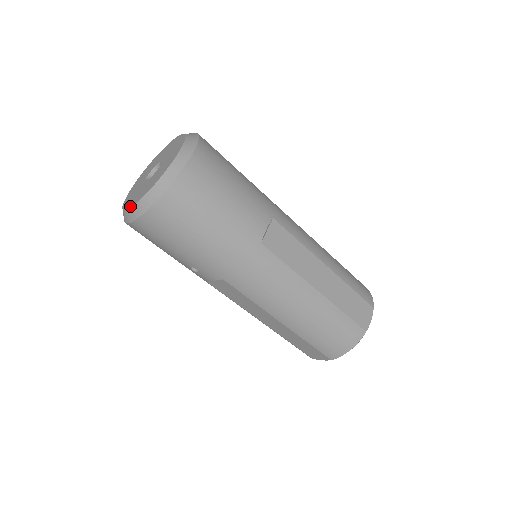
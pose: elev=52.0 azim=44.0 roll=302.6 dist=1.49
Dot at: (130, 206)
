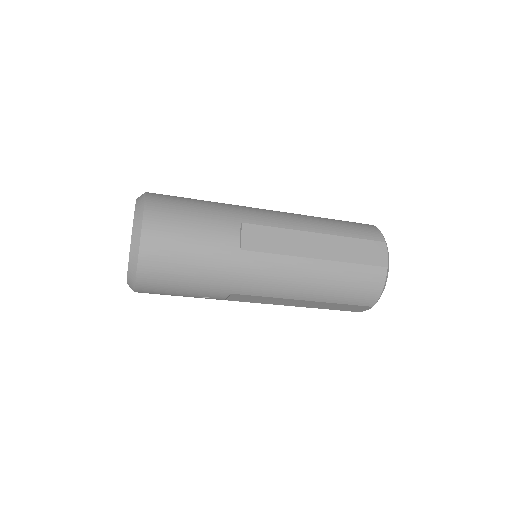
Dot at: occluded
